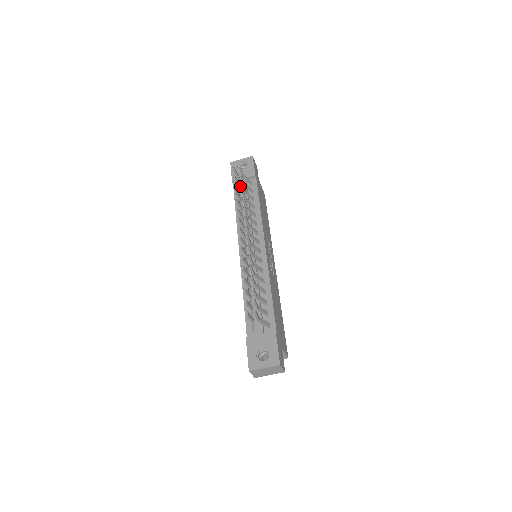
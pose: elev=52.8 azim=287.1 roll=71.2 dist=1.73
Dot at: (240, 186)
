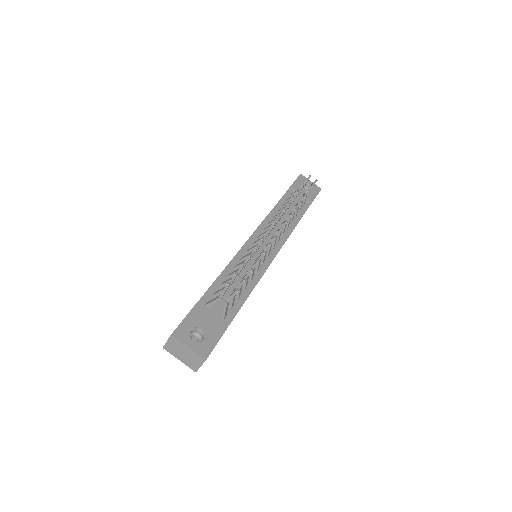
Dot at: occluded
